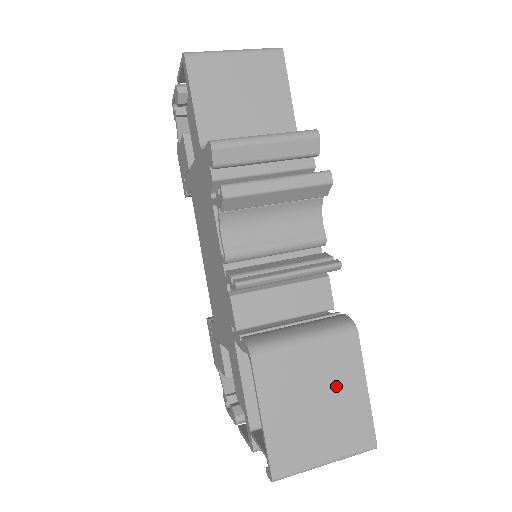
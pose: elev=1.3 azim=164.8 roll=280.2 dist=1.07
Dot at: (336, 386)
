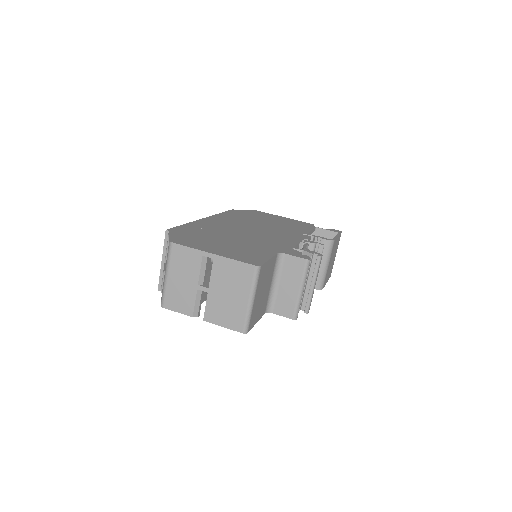
Dot at: (334, 251)
